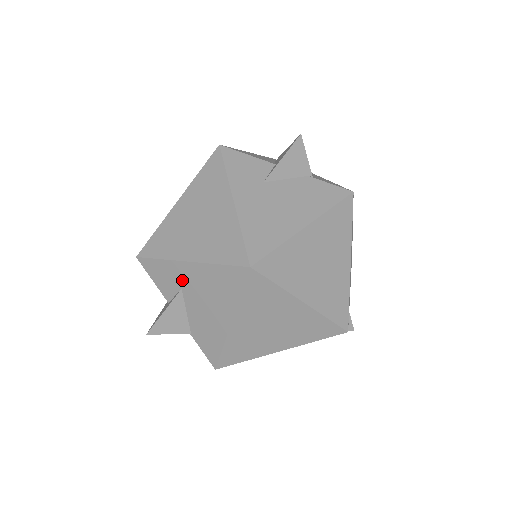
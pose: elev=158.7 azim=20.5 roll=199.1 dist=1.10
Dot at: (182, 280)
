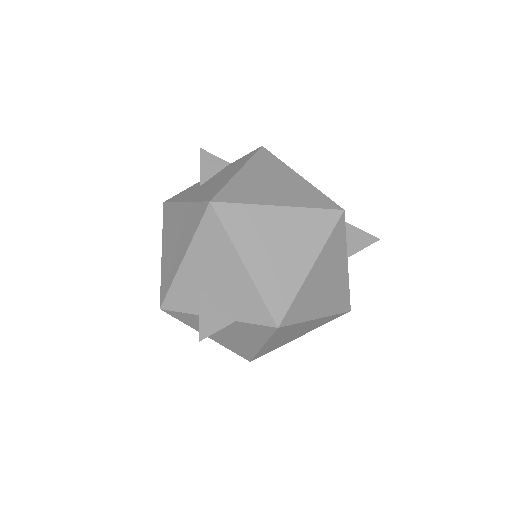
Dot at: (193, 280)
